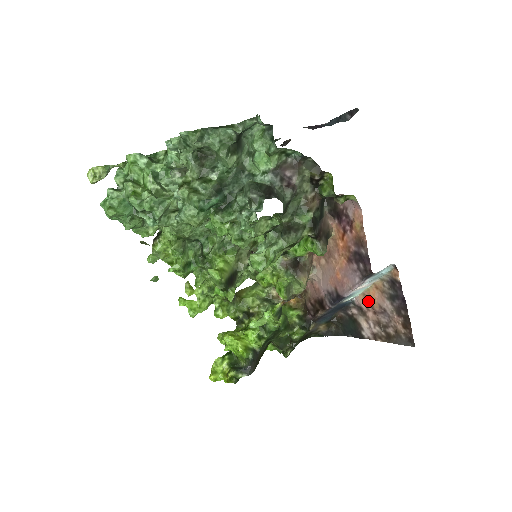
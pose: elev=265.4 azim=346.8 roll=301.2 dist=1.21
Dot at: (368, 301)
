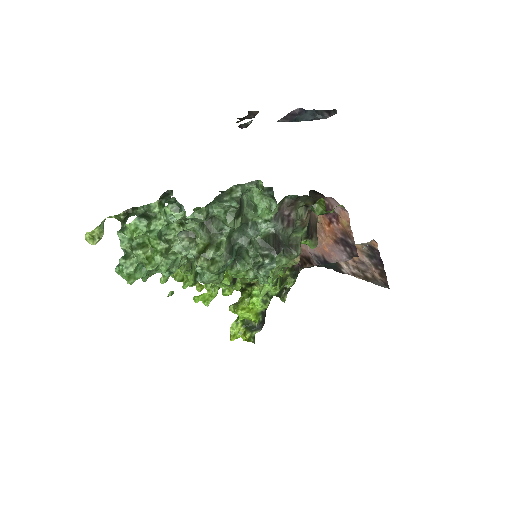
Dot at: occluded
